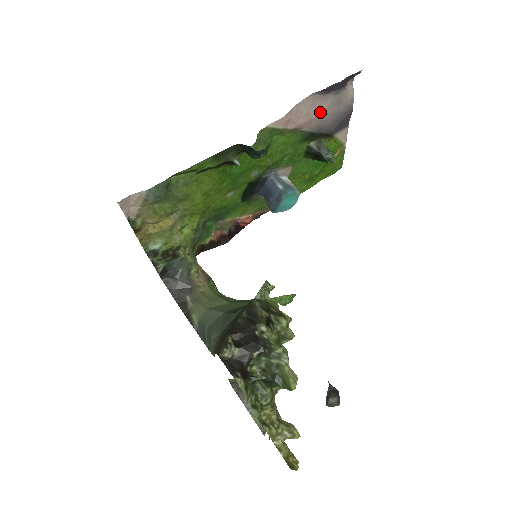
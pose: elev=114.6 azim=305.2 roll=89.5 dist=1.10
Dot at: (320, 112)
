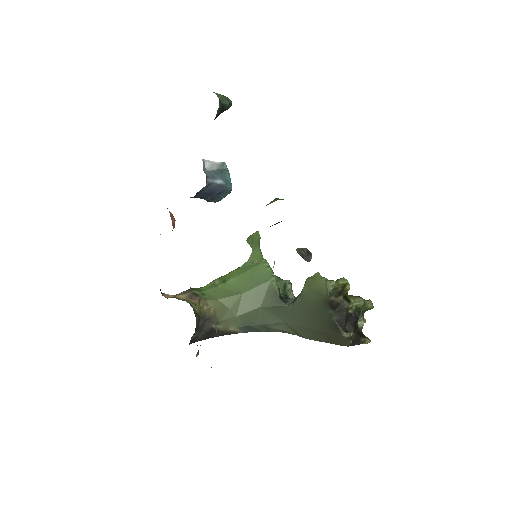
Dot at: occluded
